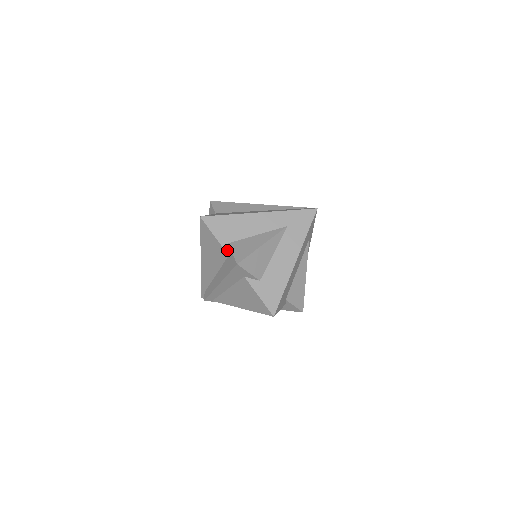
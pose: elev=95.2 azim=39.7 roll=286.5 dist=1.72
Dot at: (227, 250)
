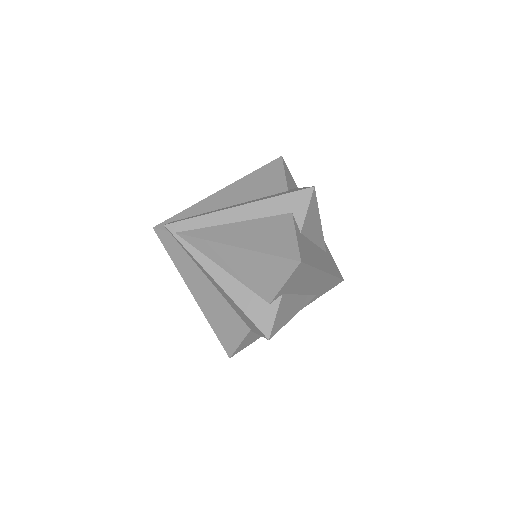
Dot at: (289, 188)
